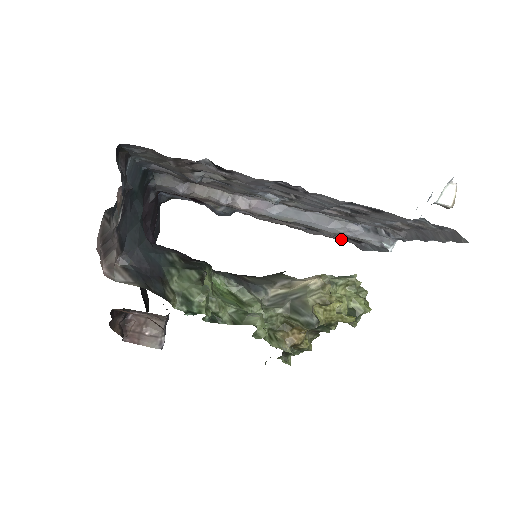
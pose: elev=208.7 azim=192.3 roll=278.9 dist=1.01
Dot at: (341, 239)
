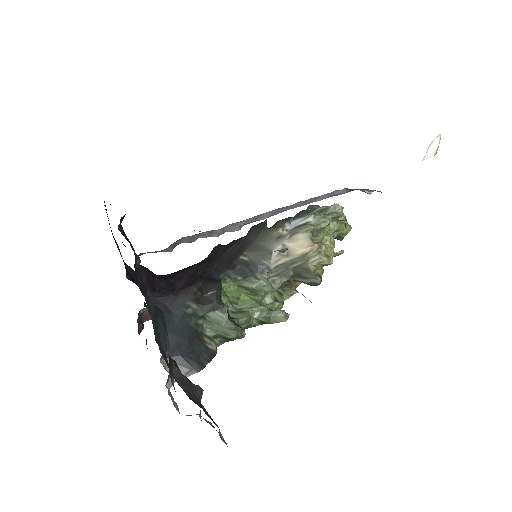
Dot at: occluded
